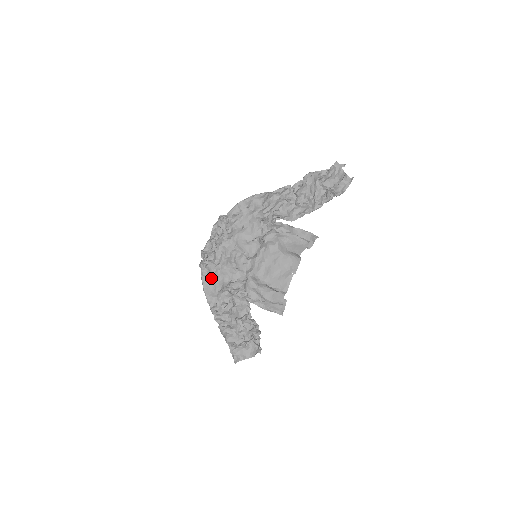
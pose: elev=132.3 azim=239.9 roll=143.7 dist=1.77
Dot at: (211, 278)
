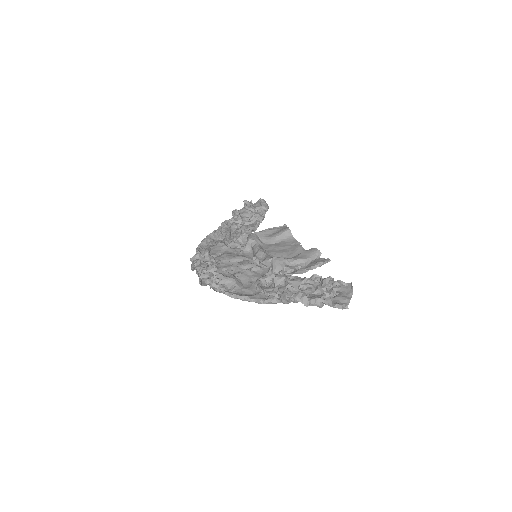
Dot at: (237, 286)
